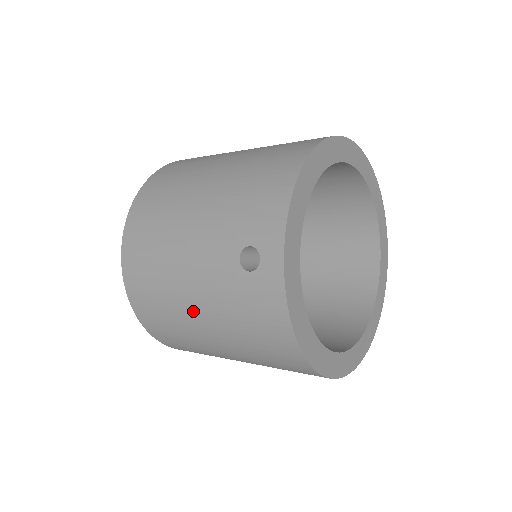
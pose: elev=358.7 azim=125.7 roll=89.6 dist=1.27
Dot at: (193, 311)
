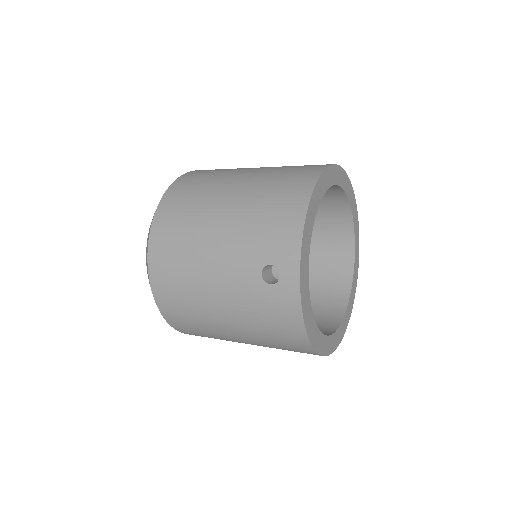
Dot at: (218, 311)
